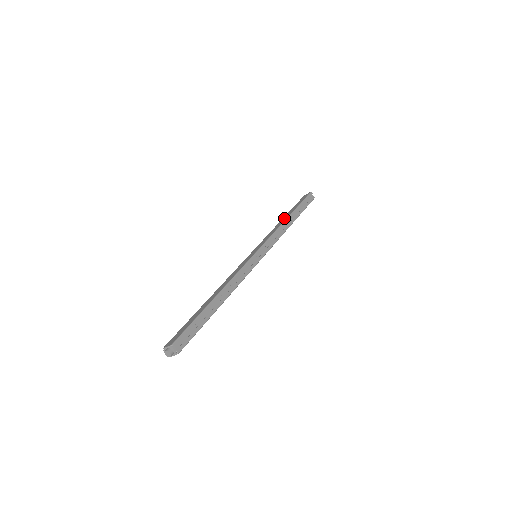
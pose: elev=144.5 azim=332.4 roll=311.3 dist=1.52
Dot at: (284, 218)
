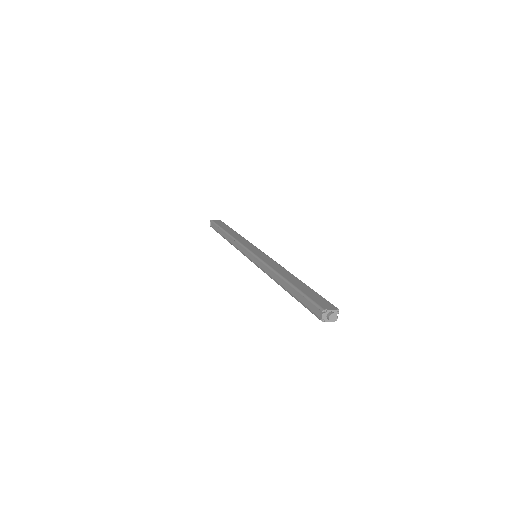
Dot at: (232, 232)
